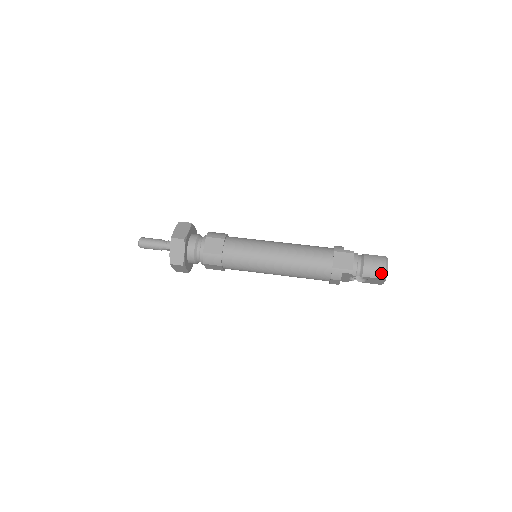
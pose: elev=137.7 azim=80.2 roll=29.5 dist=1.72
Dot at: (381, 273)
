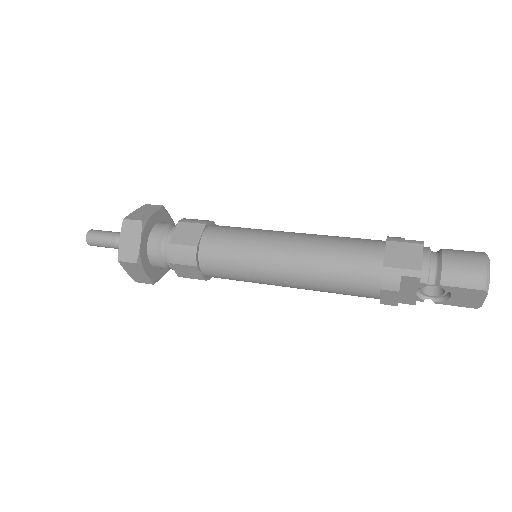
Dot at: (477, 278)
